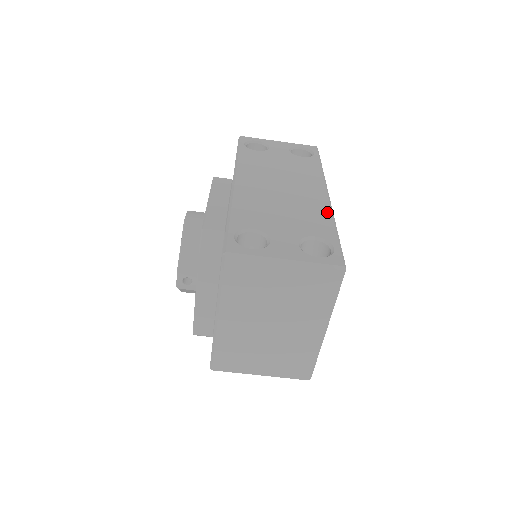
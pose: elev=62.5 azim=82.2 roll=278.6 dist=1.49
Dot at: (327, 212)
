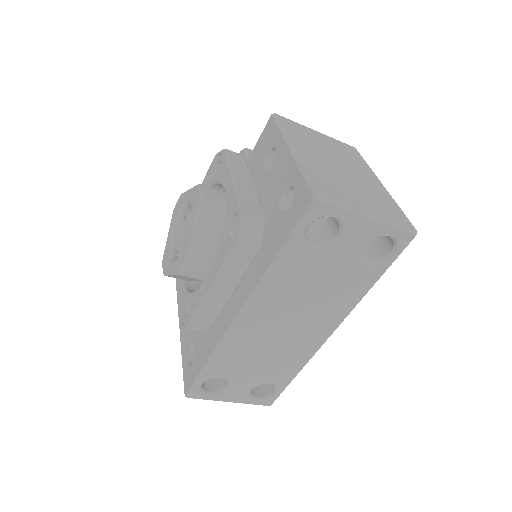
Dot at: (306, 359)
